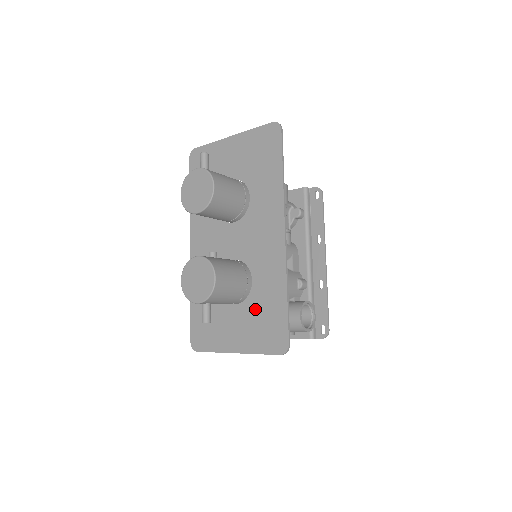
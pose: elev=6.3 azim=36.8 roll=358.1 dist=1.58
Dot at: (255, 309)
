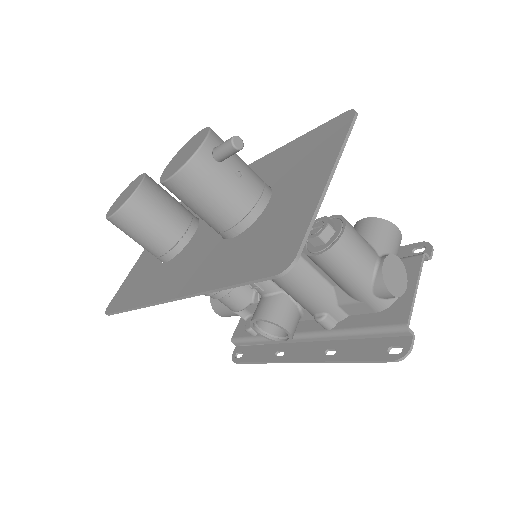
Dot at: (288, 170)
